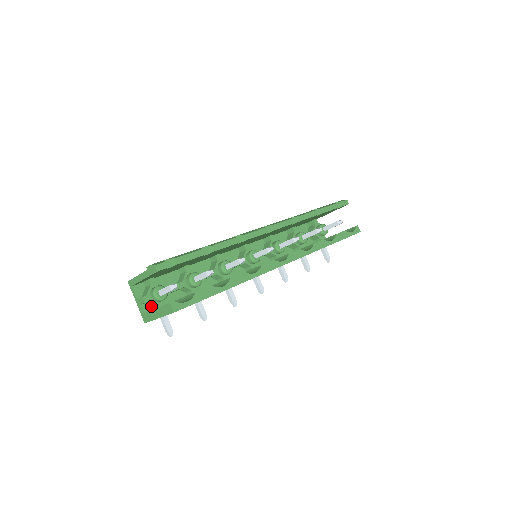
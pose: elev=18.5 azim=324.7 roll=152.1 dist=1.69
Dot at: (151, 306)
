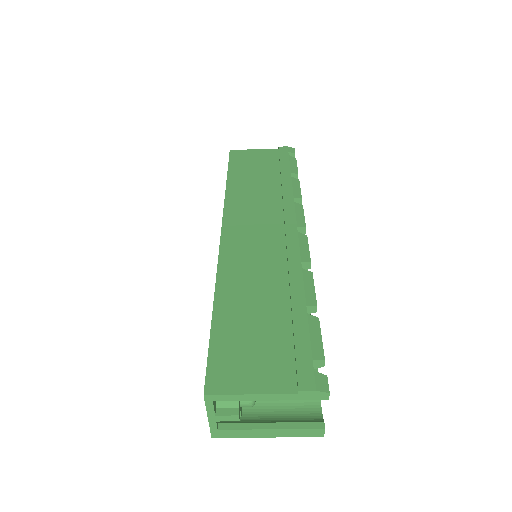
Dot at: occluded
